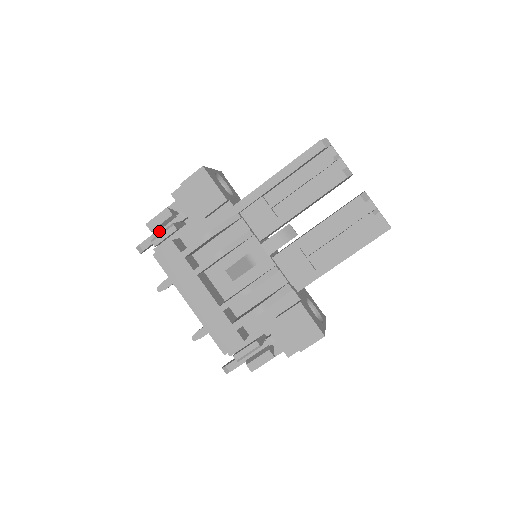
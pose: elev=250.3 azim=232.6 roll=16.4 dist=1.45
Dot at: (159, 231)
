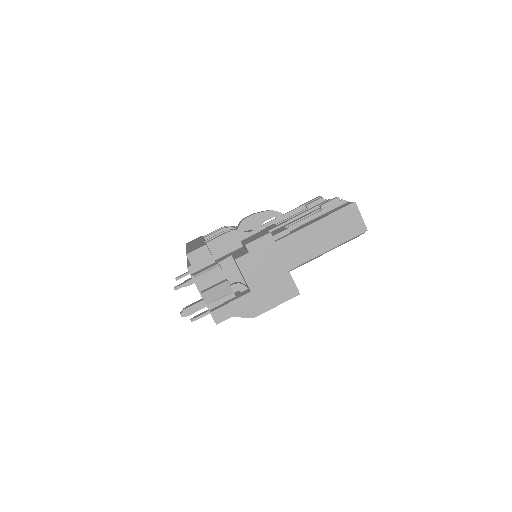
Dot at: occluded
